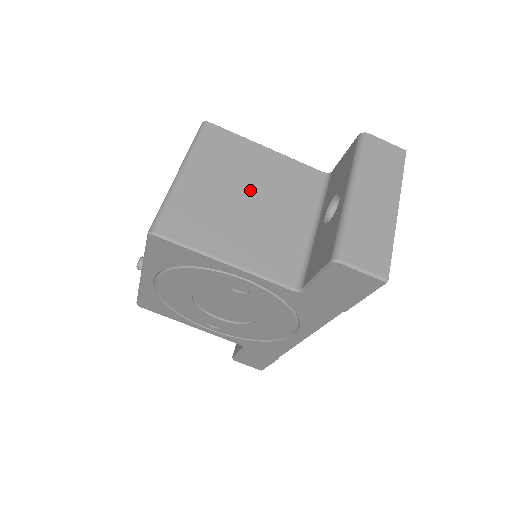
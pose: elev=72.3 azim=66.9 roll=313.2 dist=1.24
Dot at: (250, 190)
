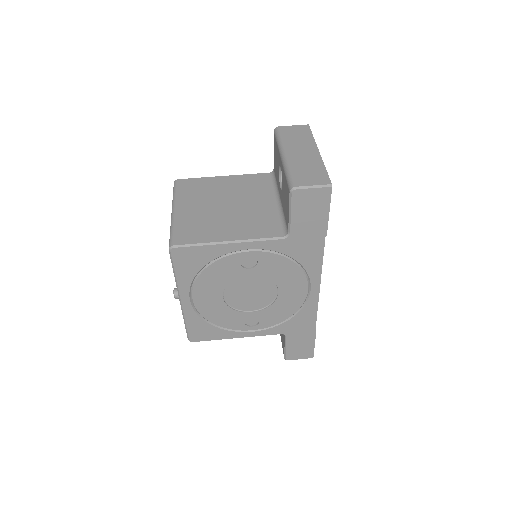
Dot at: (224, 201)
